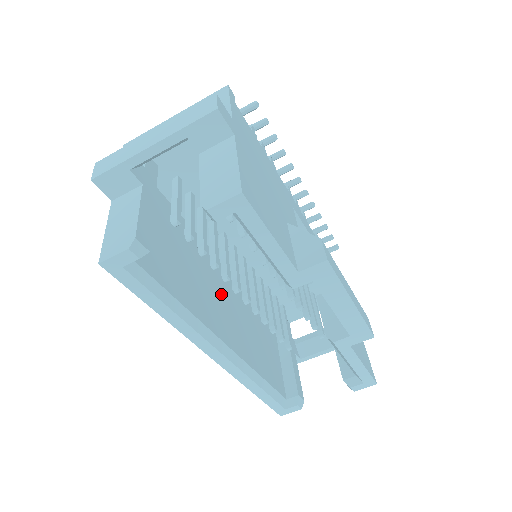
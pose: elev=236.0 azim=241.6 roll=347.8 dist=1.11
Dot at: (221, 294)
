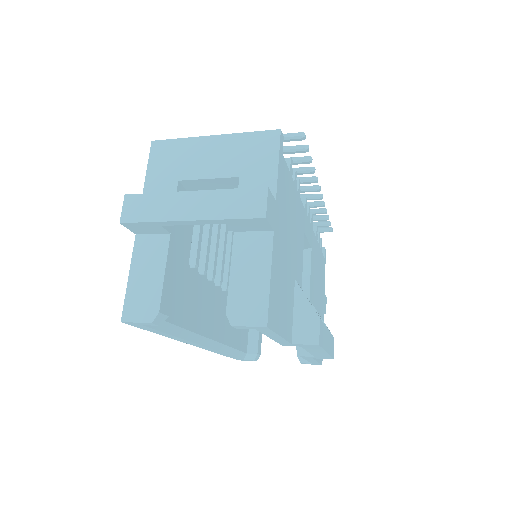
Dot at: occluded
